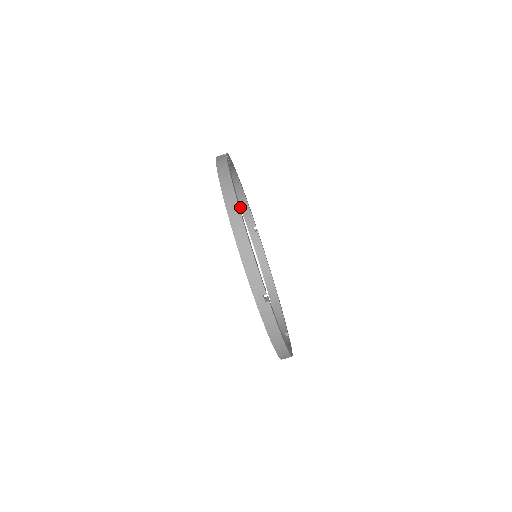
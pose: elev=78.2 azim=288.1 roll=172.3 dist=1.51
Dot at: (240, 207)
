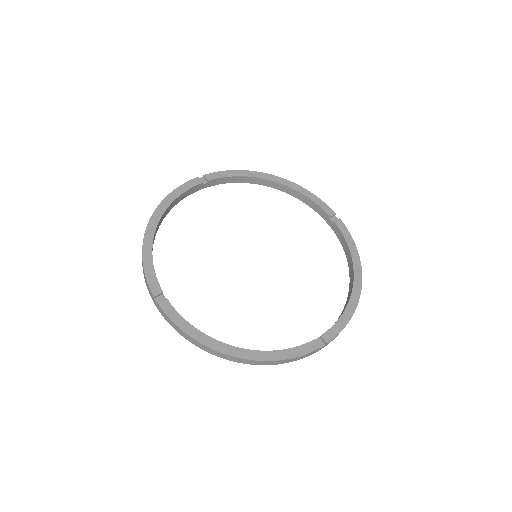
Dot at: (178, 202)
